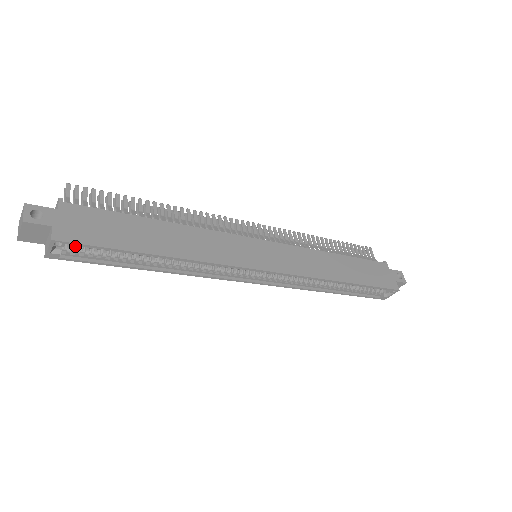
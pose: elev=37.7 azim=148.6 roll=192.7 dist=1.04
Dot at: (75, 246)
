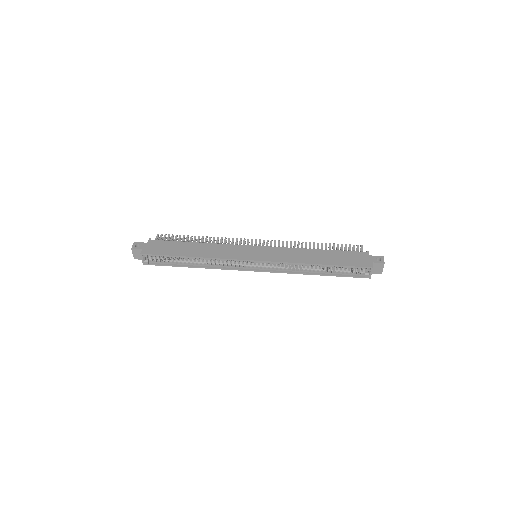
Dot at: (154, 258)
